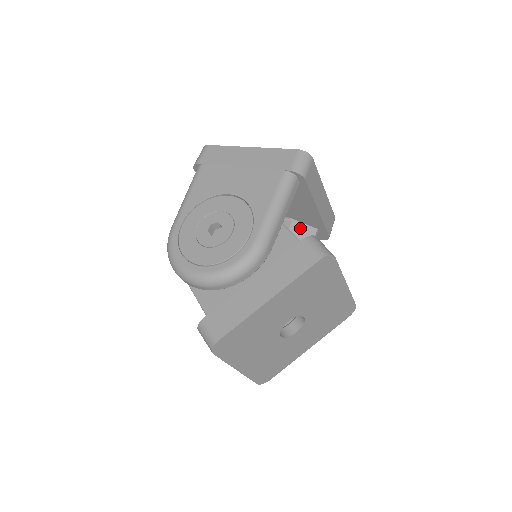
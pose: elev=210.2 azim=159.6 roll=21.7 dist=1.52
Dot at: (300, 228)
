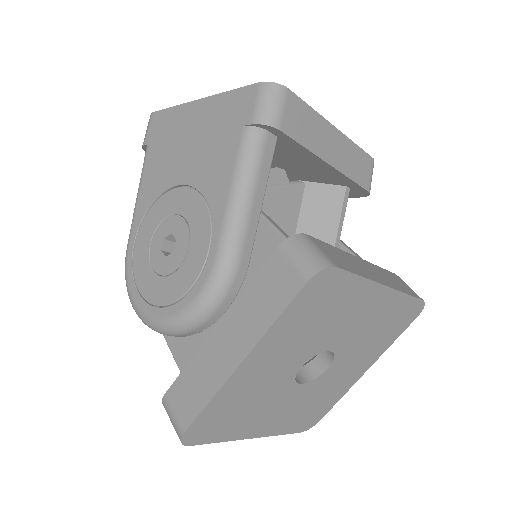
Dot at: (319, 192)
